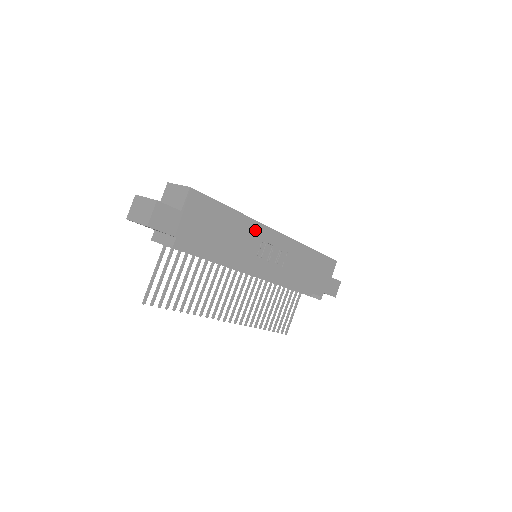
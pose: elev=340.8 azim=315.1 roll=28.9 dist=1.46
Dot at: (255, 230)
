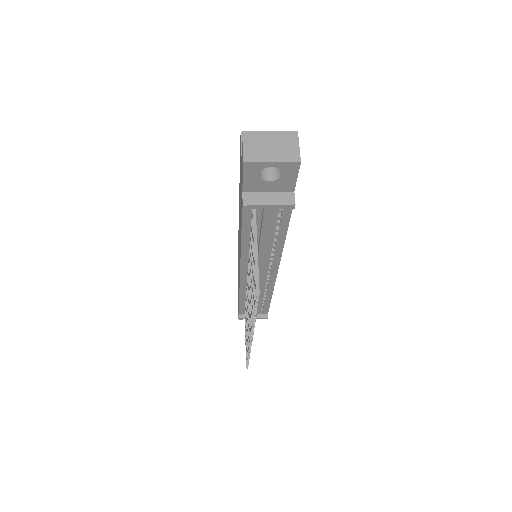
Dot at: occluded
